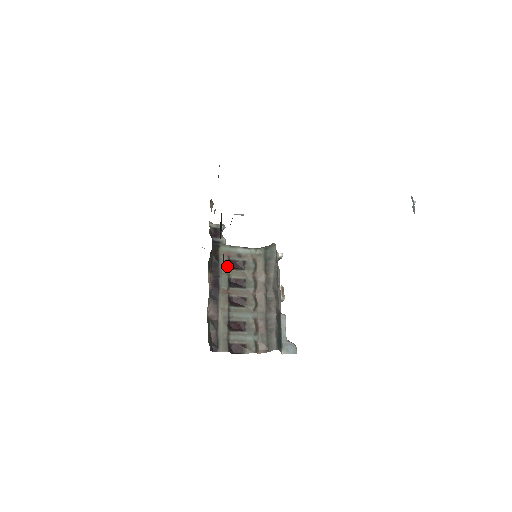
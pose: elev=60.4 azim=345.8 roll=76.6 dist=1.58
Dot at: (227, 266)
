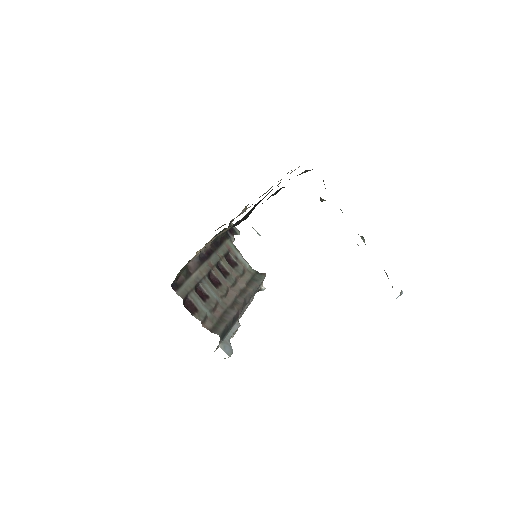
Dot at: (224, 253)
